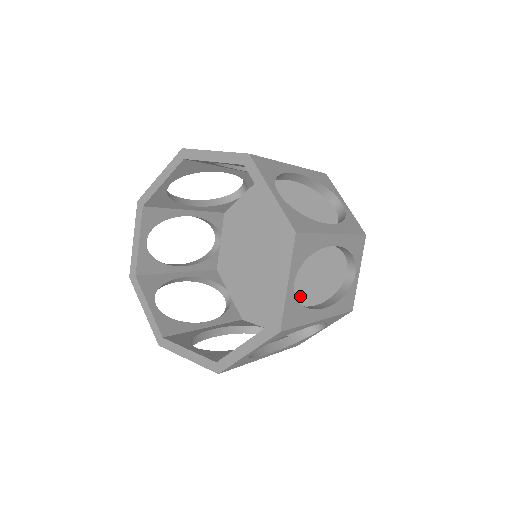
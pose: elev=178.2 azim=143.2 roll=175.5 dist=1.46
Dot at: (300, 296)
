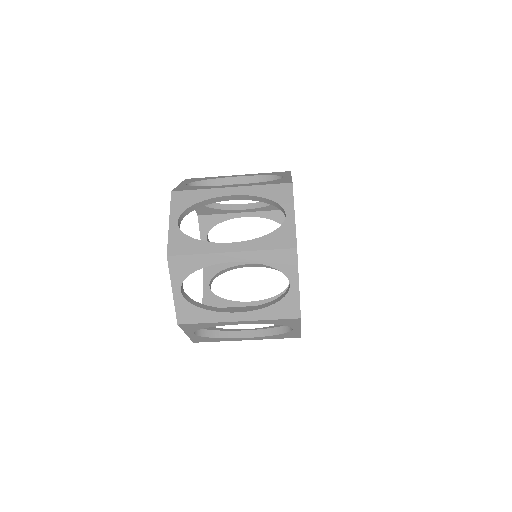
Dot at: occluded
